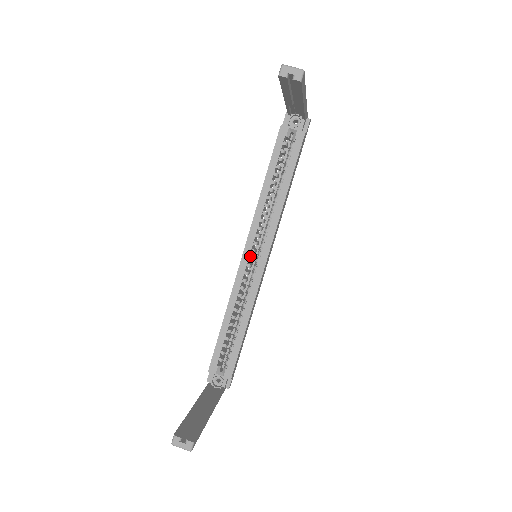
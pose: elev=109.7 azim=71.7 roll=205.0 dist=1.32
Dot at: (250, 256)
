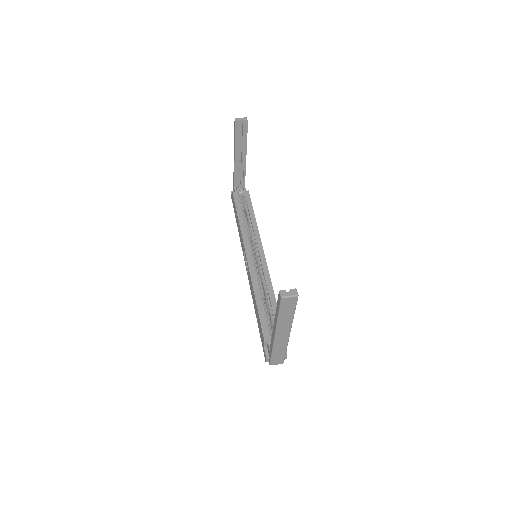
Dot at: (252, 258)
